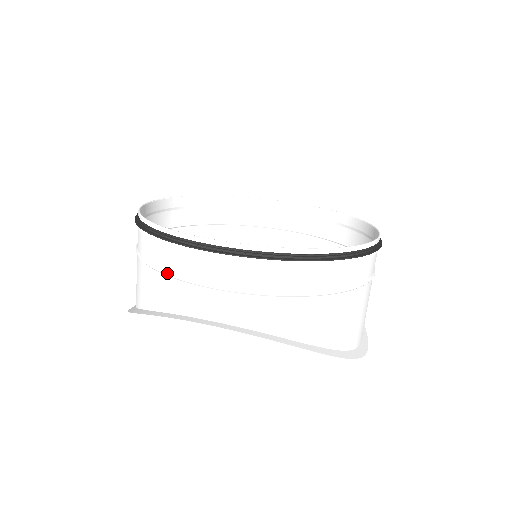
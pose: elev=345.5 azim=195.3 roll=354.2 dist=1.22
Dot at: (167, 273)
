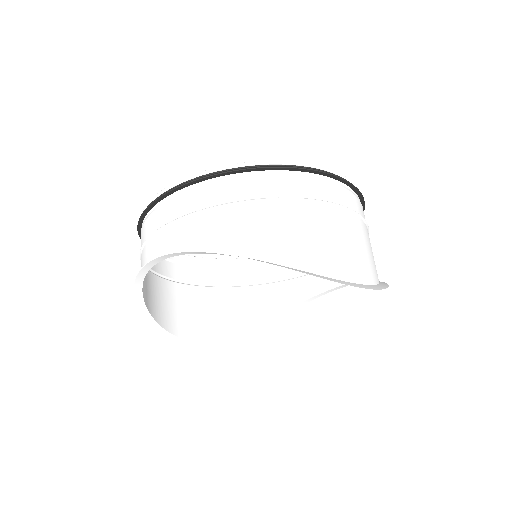
Dot at: (140, 251)
